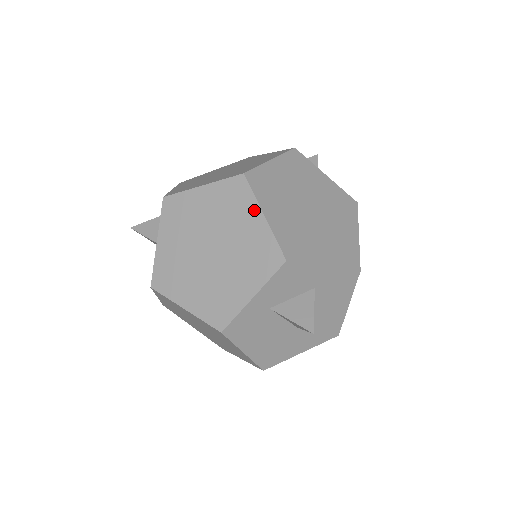
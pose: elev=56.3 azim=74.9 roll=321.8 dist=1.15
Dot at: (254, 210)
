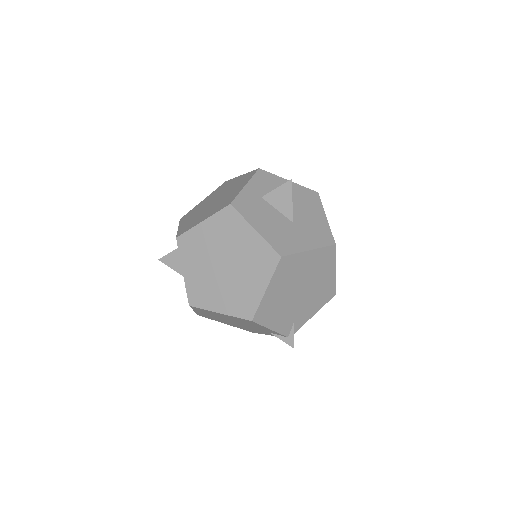
Dot at: (235, 179)
